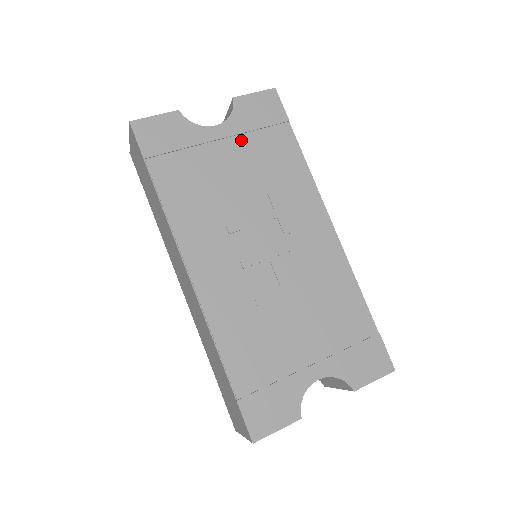
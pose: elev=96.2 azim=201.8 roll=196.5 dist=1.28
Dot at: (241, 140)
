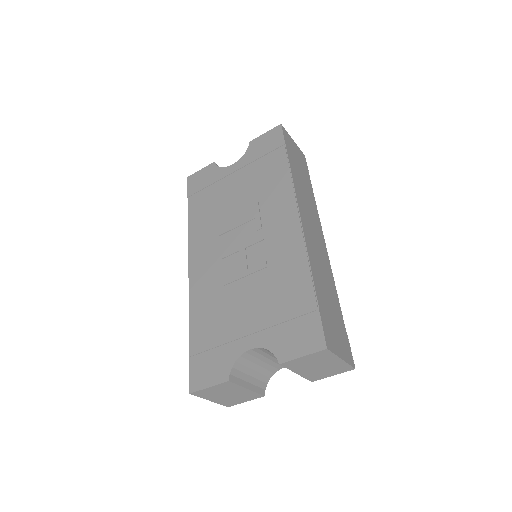
Dot at: (246, 169)
